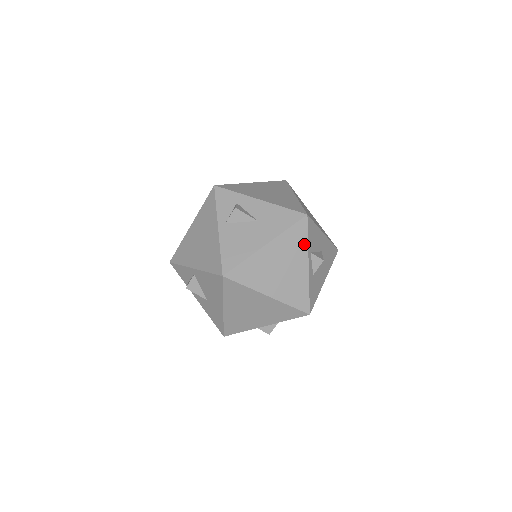
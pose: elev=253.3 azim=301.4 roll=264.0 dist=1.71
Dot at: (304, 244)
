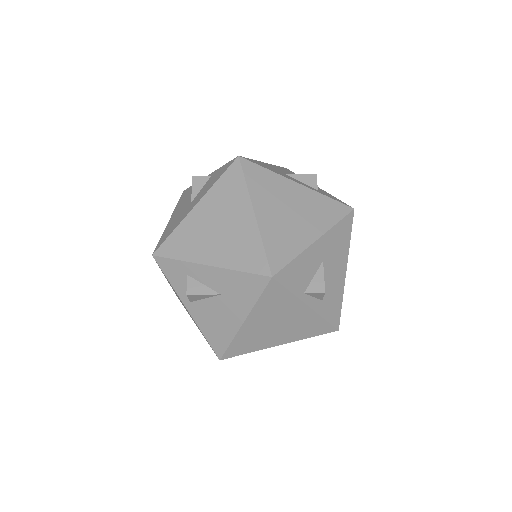
Dot at: (289, 297)
